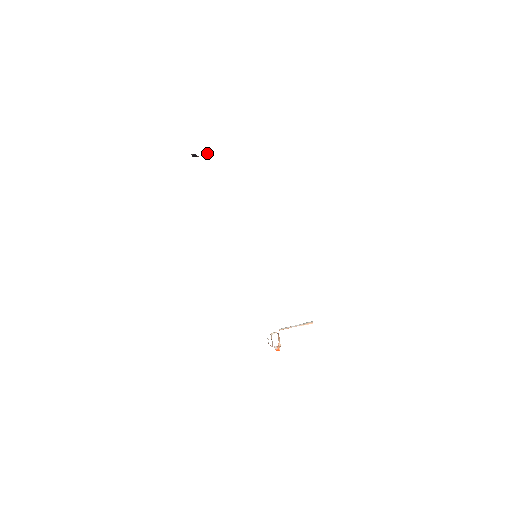
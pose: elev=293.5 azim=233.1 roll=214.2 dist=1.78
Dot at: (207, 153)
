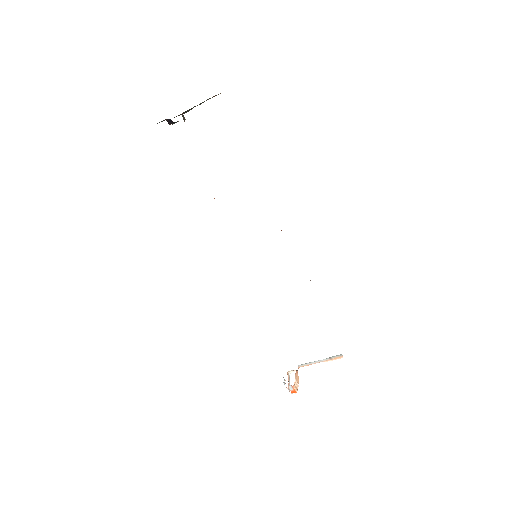
Dot at: (182, 115)
